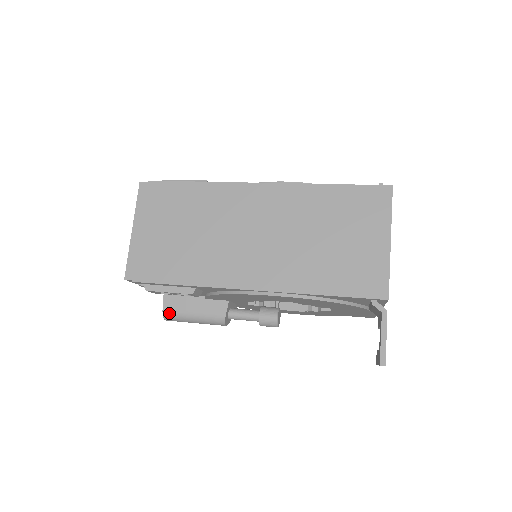
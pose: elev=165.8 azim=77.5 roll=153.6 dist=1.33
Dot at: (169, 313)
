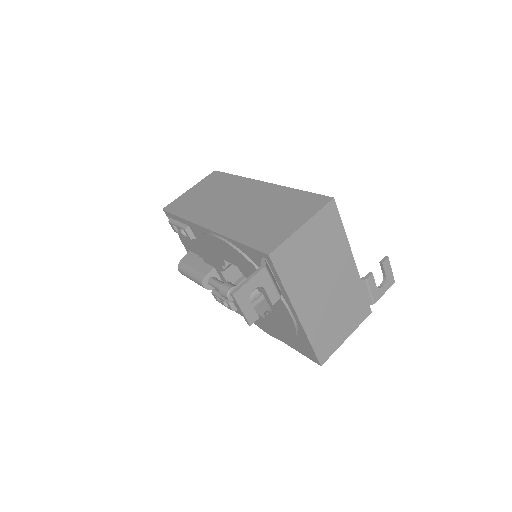
Dot at: (182, 264)
